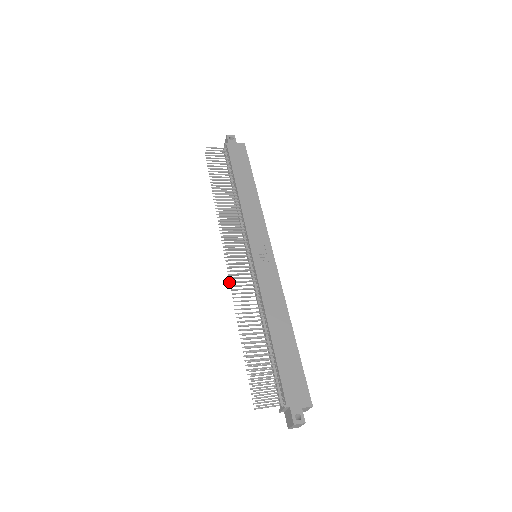
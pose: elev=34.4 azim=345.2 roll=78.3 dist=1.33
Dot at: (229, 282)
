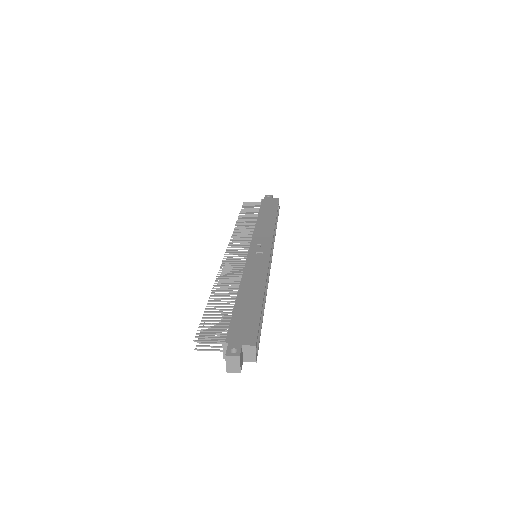
Dot at: occluded
